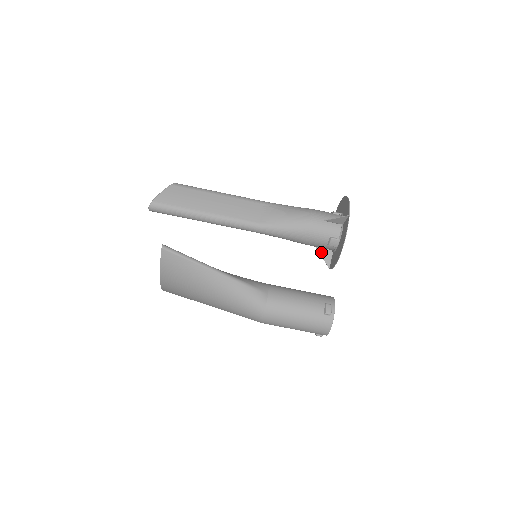
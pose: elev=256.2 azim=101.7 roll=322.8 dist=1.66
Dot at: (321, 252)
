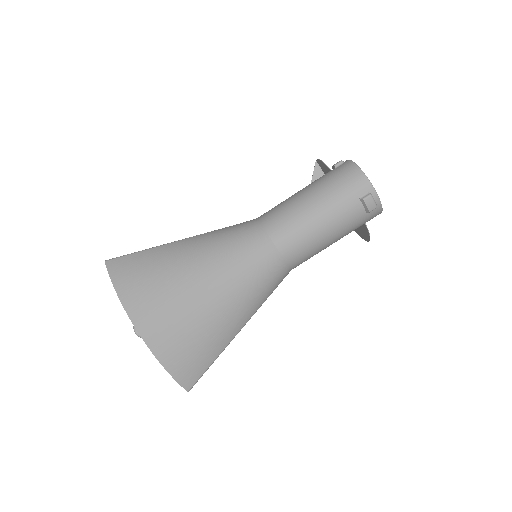
Dot at: occluded
